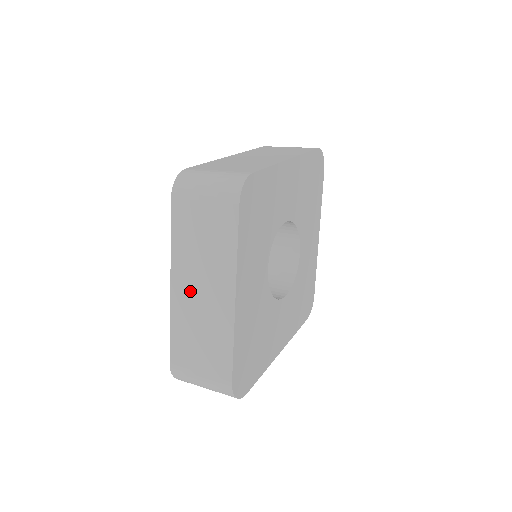
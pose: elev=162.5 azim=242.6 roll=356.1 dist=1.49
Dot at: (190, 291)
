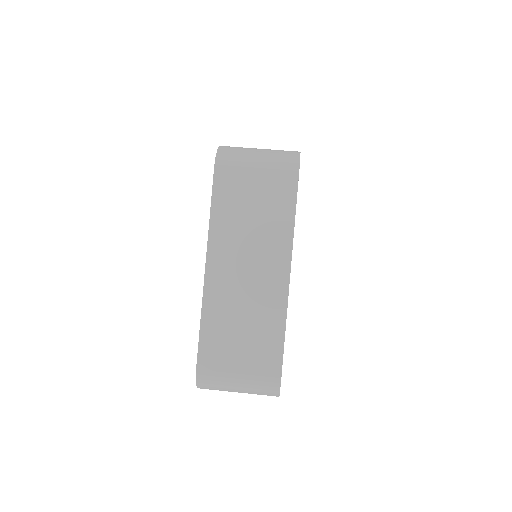
Dot at: (232, 273)
